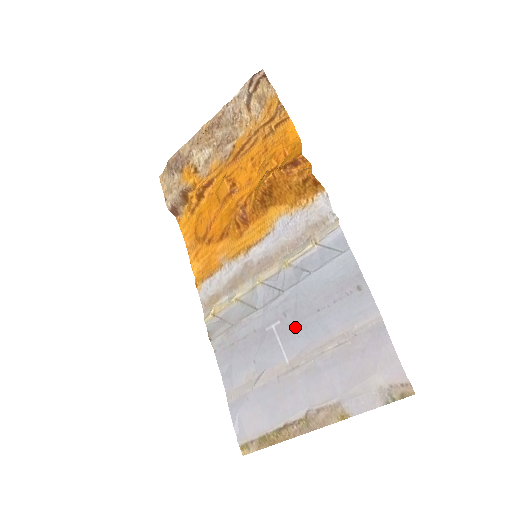
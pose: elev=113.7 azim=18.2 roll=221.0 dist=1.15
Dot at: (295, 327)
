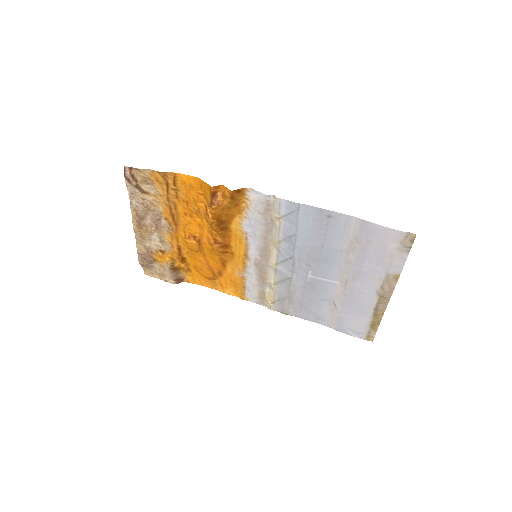
Dot at: (321, 265)
